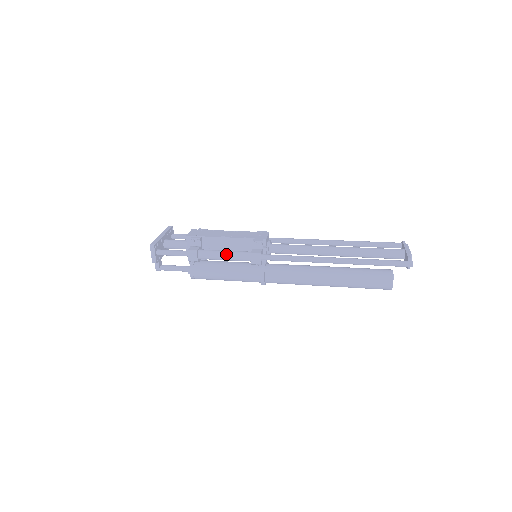
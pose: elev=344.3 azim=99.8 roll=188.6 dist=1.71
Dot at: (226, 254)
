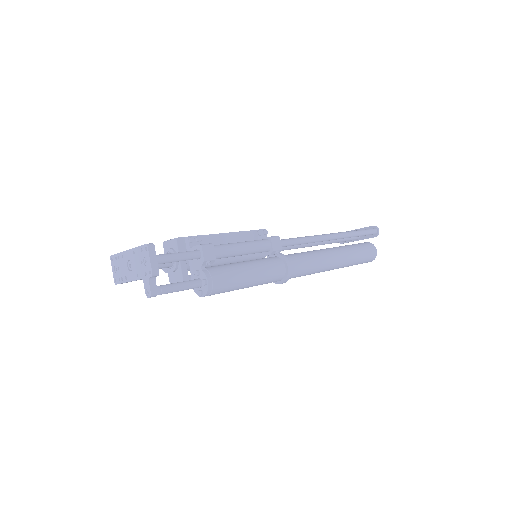
Dot at: (244, 243)
